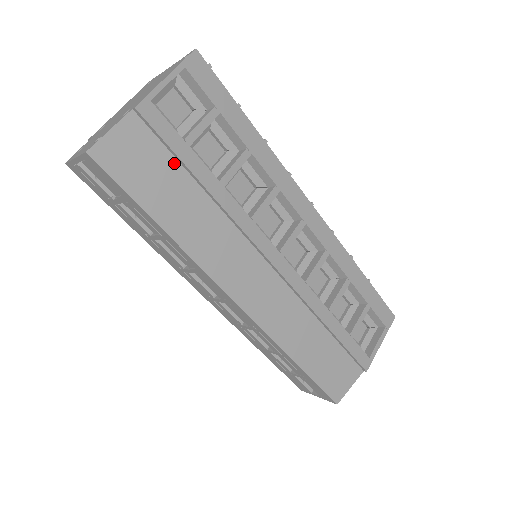
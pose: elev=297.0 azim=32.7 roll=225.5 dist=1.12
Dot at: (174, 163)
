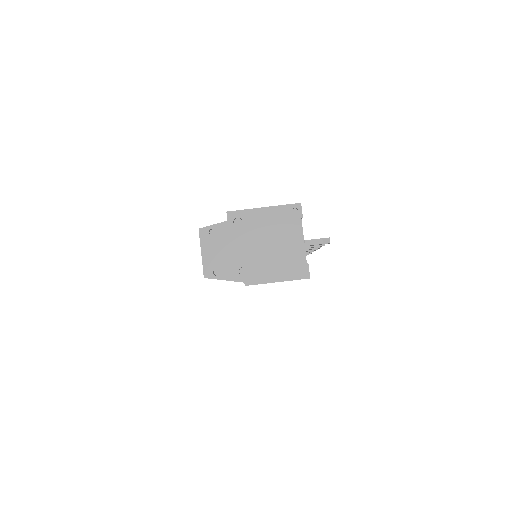
Dot at: occluded
